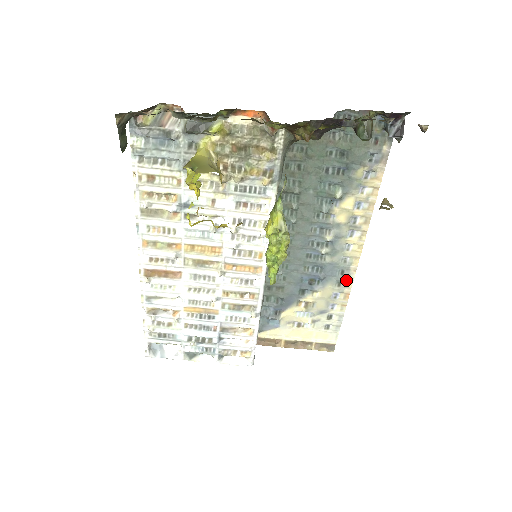
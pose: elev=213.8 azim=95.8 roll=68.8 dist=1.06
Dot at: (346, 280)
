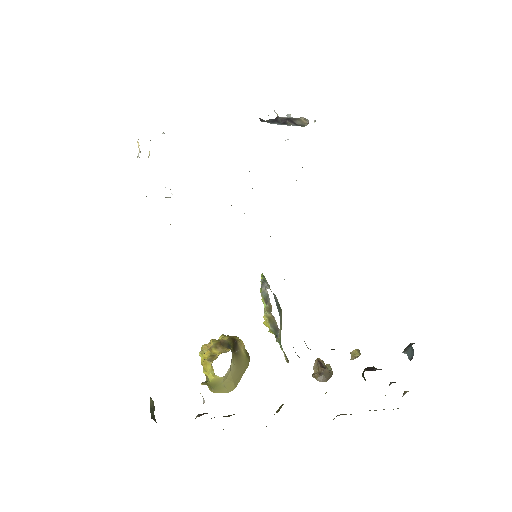
Dot at: occluded
